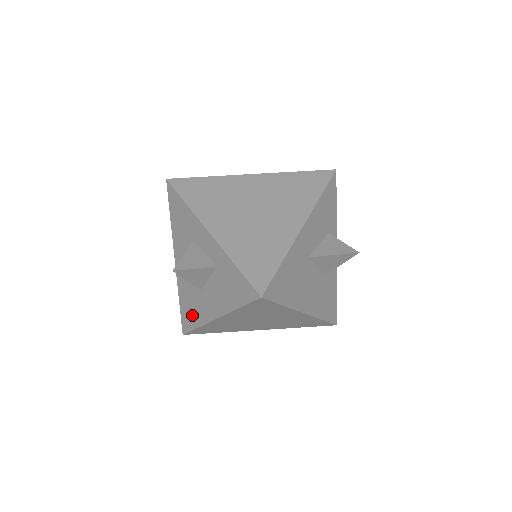
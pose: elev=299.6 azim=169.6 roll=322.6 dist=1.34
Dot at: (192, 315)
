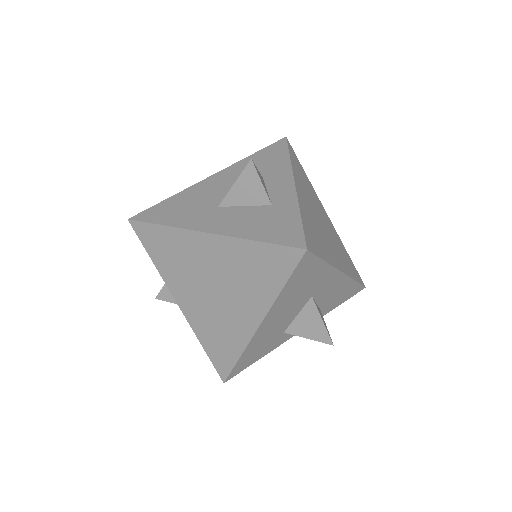
Dot at: (172, 214)
